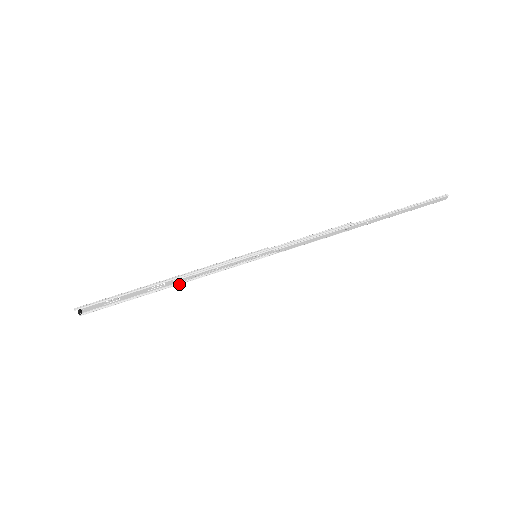
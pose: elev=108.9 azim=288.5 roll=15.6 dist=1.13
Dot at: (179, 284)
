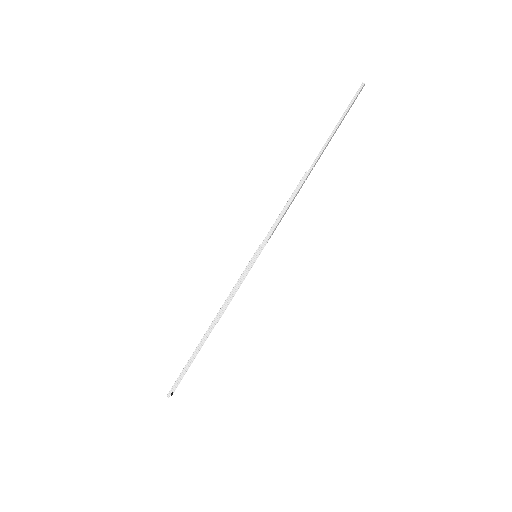
Dot at: occluded
